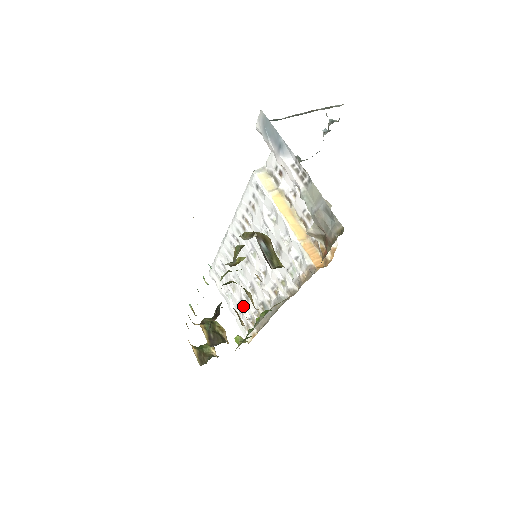
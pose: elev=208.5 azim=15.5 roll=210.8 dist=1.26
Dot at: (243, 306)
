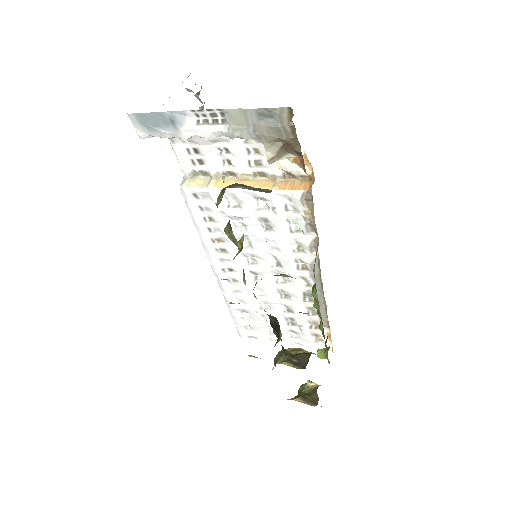
Dot at: (294, 323)
